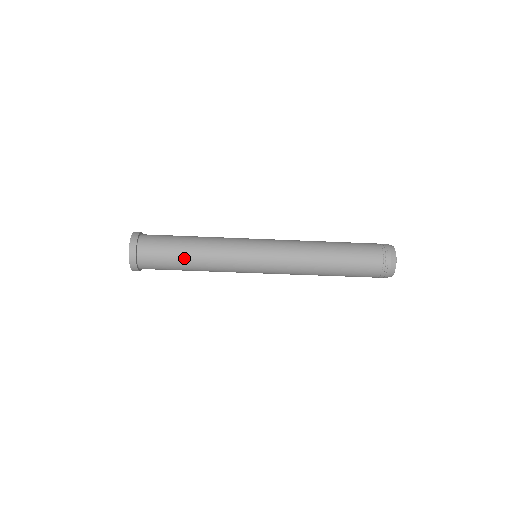
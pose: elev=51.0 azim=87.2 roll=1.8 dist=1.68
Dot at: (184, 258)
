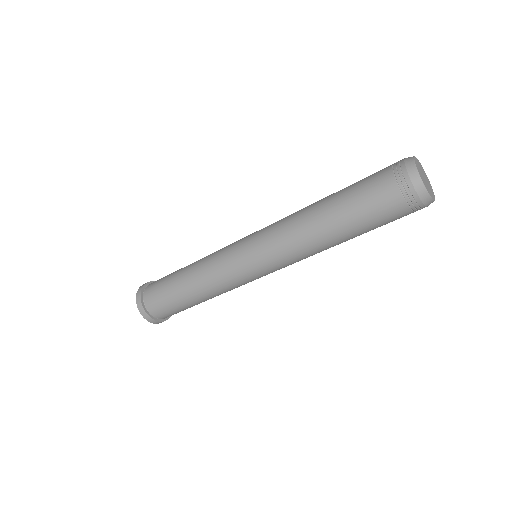
Dot at: (188, 299)
